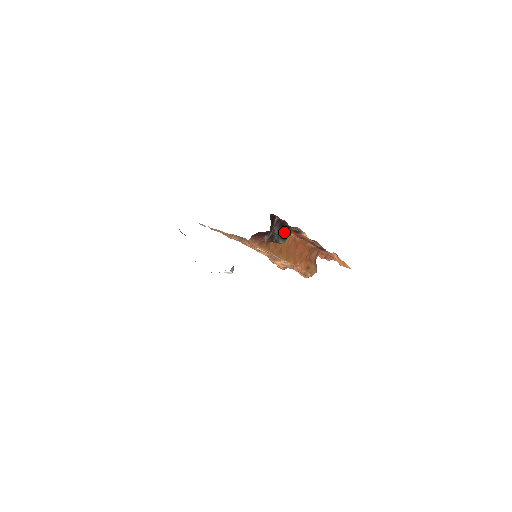
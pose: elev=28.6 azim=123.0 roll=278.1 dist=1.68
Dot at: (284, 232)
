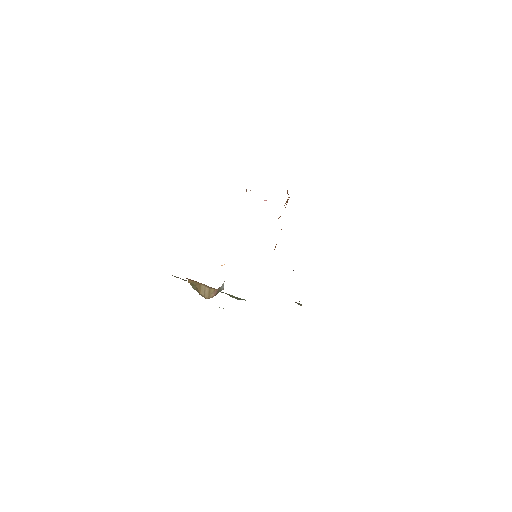
Dot at: occluded
